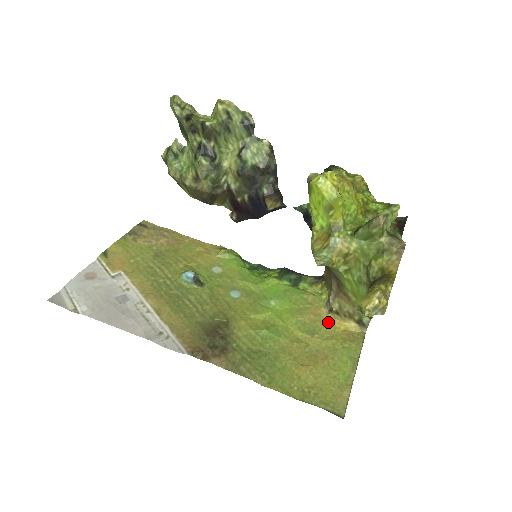
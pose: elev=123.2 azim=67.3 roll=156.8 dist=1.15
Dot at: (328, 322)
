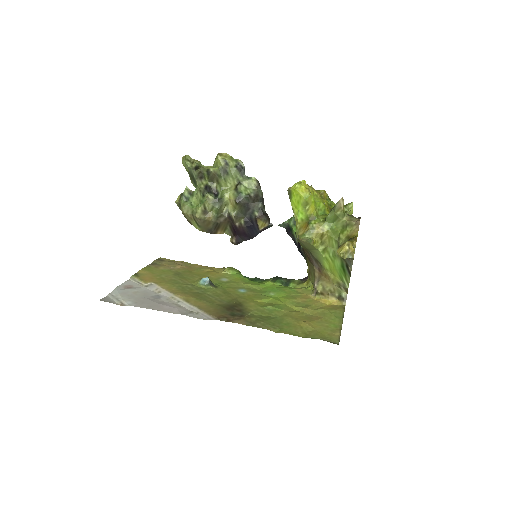
Dot at: (316, 301)
